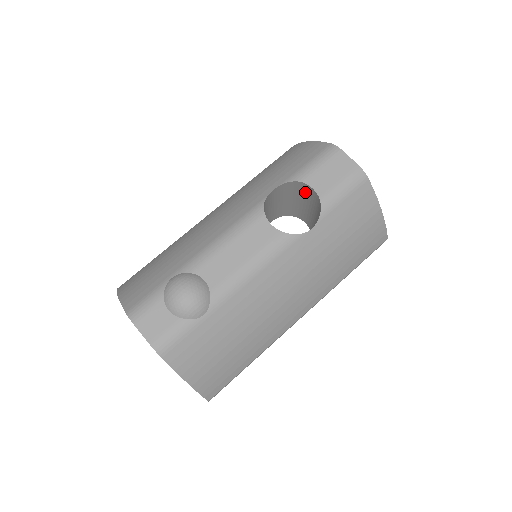
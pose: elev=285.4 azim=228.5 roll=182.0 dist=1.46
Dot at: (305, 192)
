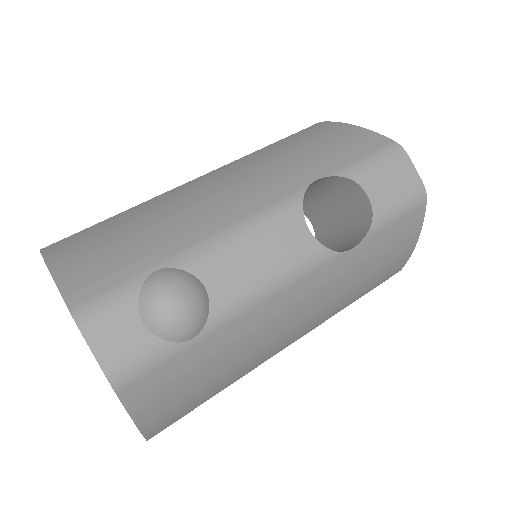
Dot at: (348, 194)
